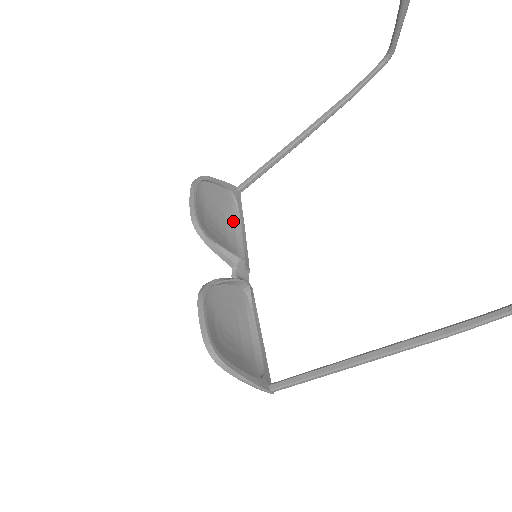
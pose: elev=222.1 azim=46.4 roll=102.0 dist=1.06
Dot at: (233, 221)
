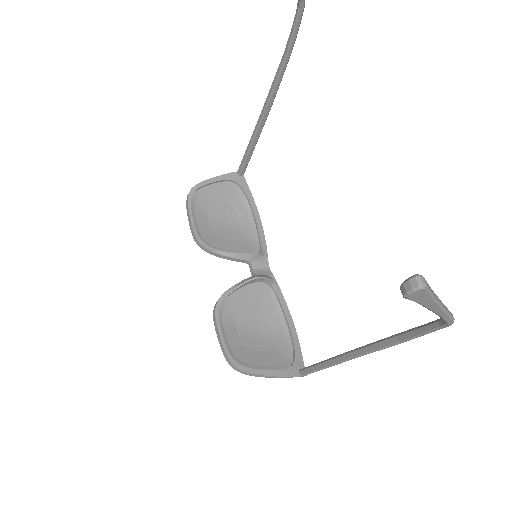
Dot at: (244, 208)
